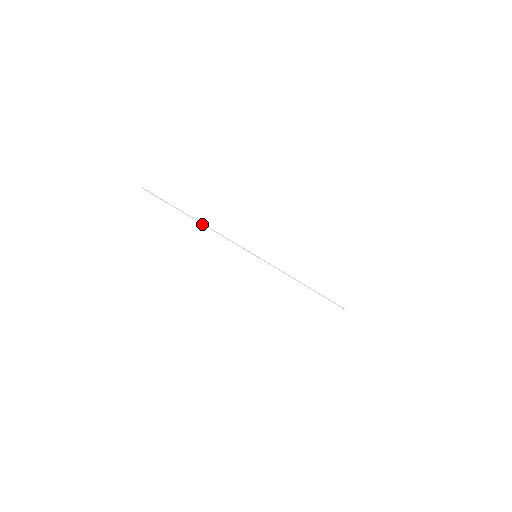
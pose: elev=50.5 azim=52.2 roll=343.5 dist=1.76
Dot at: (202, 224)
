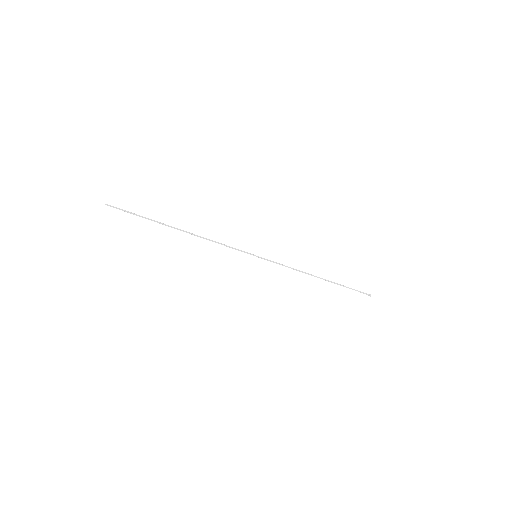
Dot at: occluded
